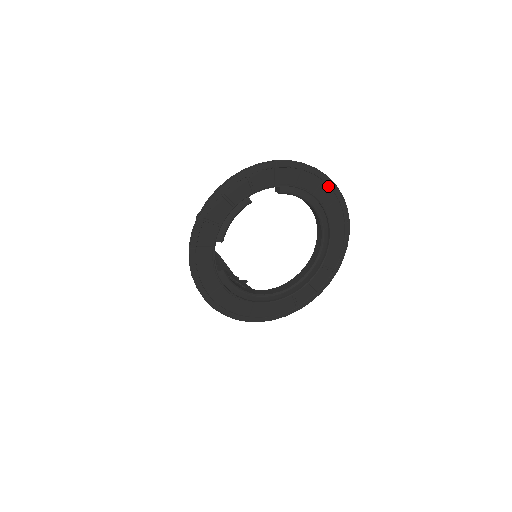
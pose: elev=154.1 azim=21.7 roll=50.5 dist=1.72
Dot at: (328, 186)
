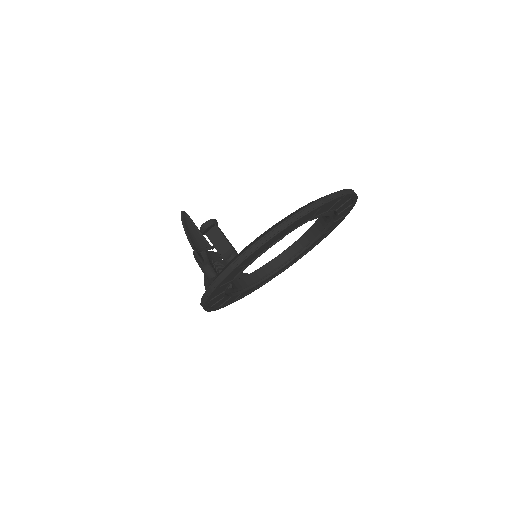
Dot at: (351, 199)
